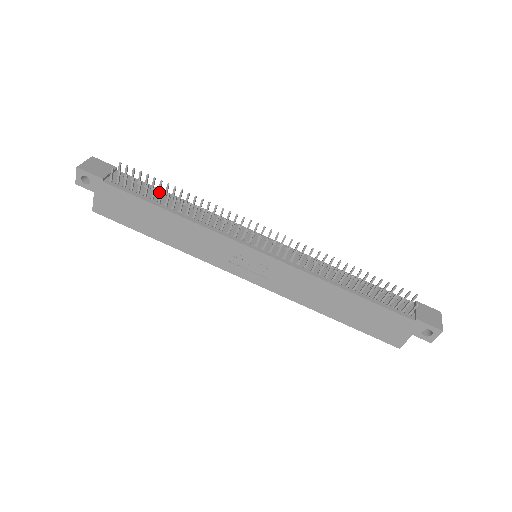
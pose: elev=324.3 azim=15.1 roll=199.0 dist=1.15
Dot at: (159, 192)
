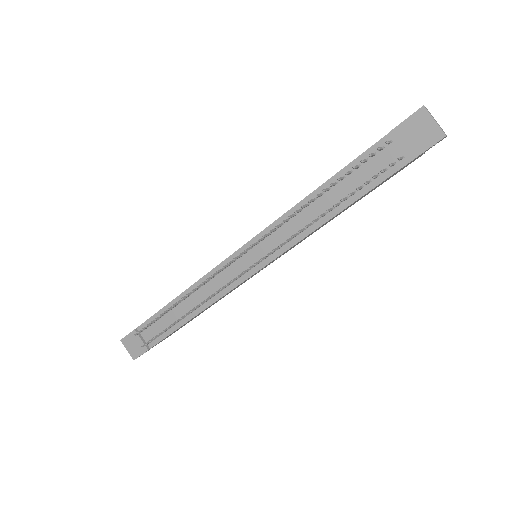
Dot at: (167, 313)
